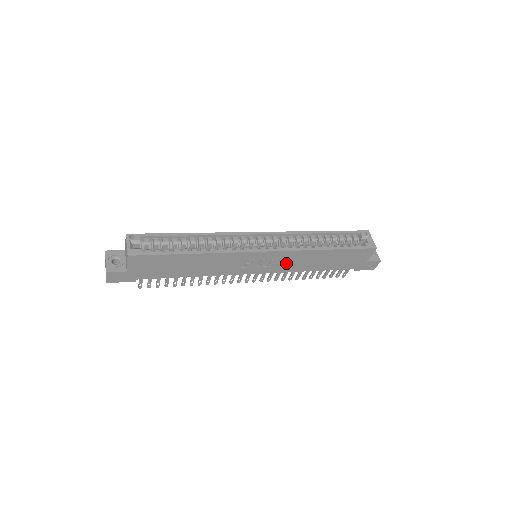
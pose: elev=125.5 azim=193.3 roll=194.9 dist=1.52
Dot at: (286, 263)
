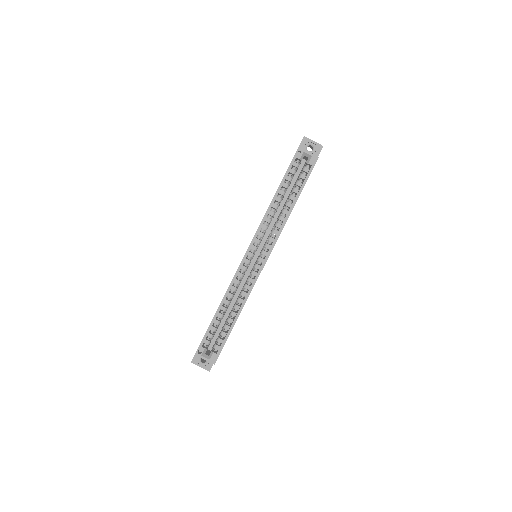
Dot at: occluded
